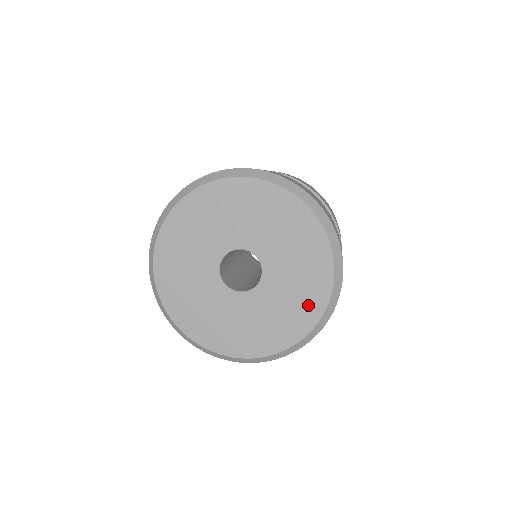
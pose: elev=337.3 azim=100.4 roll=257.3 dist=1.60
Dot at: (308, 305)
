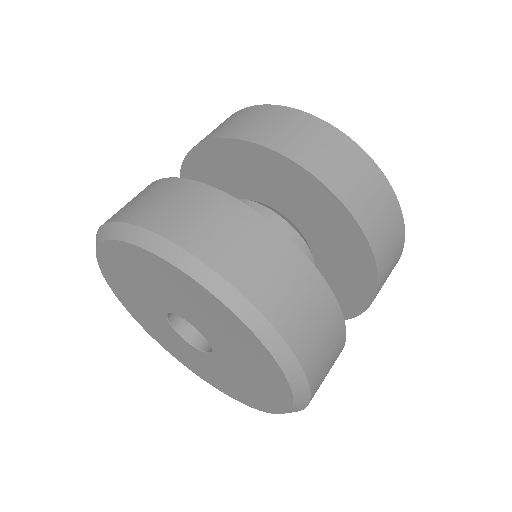
Dot at: (268, 397)
